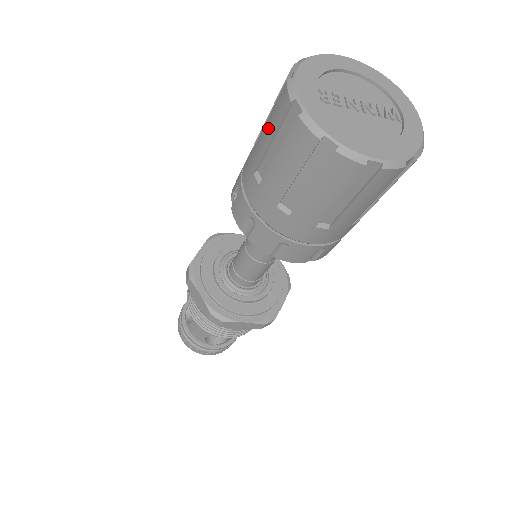
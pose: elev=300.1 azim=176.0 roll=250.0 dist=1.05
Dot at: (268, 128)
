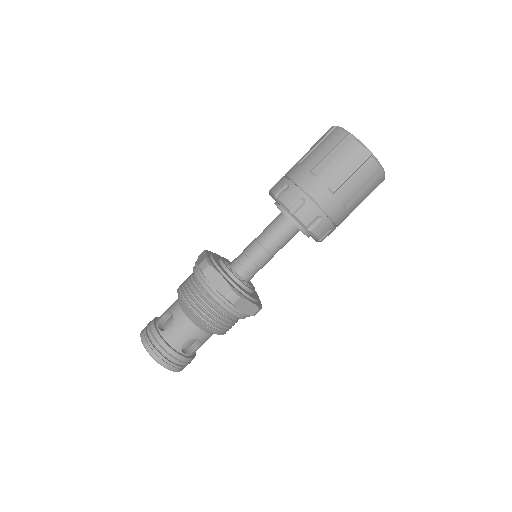
Dot at: (324, 148)
